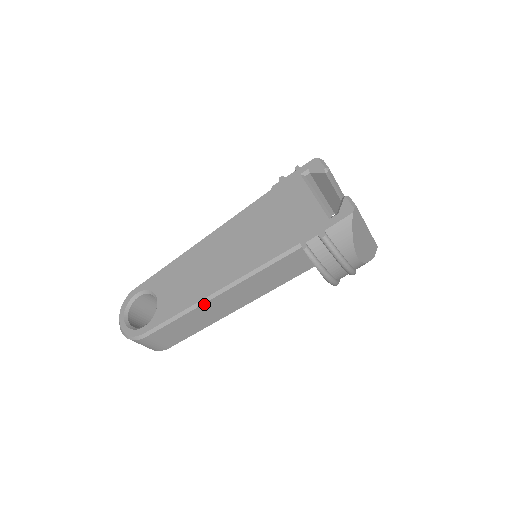
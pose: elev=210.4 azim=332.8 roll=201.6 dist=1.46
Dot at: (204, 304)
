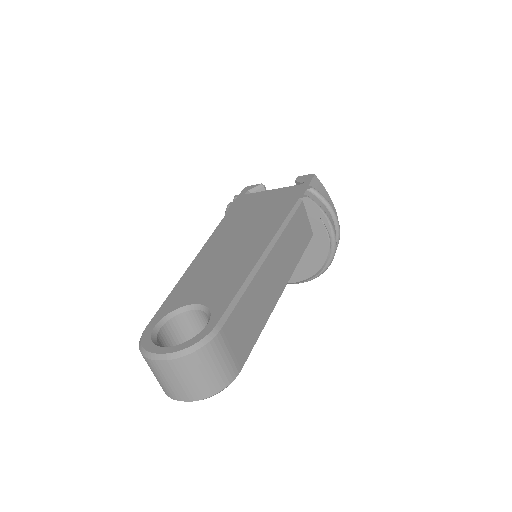
Dot at: (261, 268)
